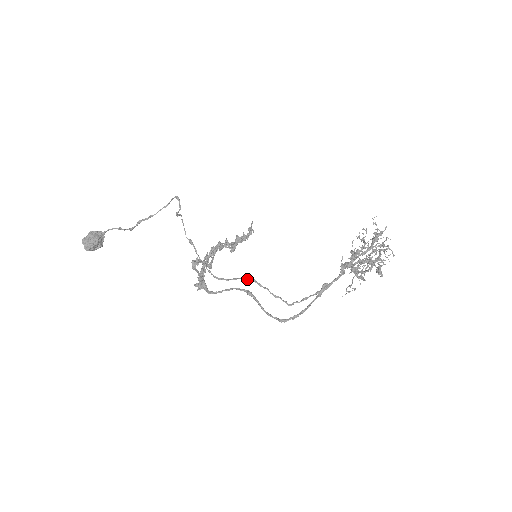
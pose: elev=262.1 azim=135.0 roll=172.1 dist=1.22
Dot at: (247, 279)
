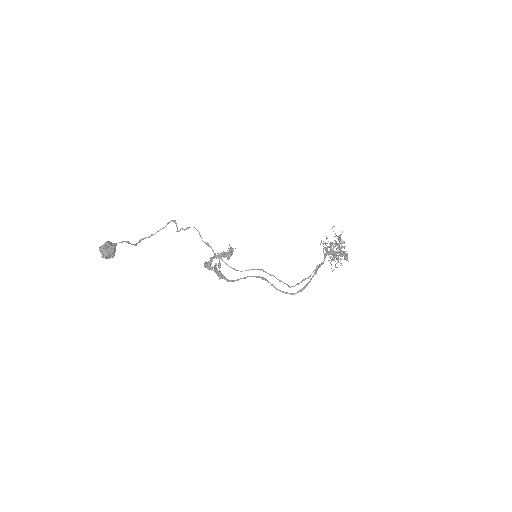
Dot at: occluded
